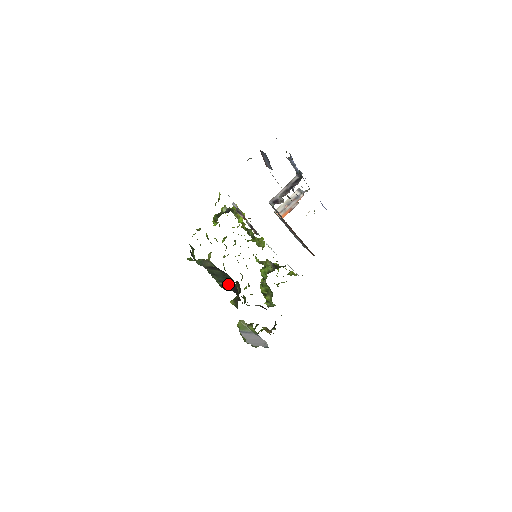
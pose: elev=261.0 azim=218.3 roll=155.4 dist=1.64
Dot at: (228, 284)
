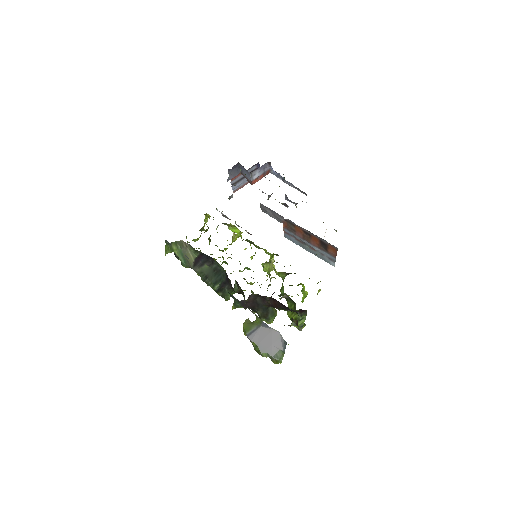
Dot at: (222, 281)
